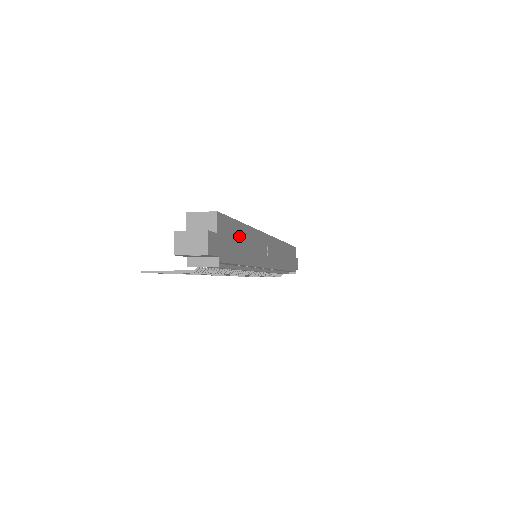
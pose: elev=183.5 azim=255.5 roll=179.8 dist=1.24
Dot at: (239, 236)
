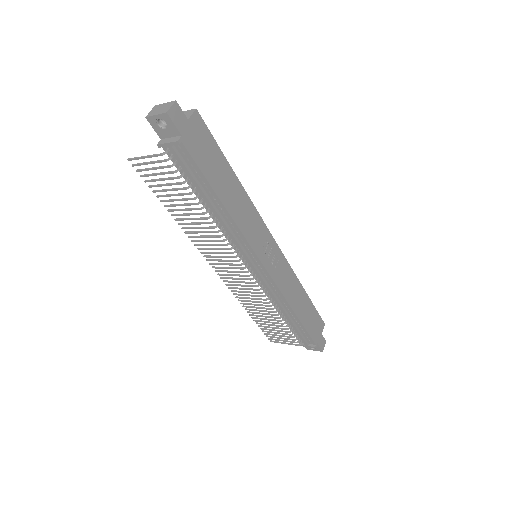
Dot at: (220, 167)
